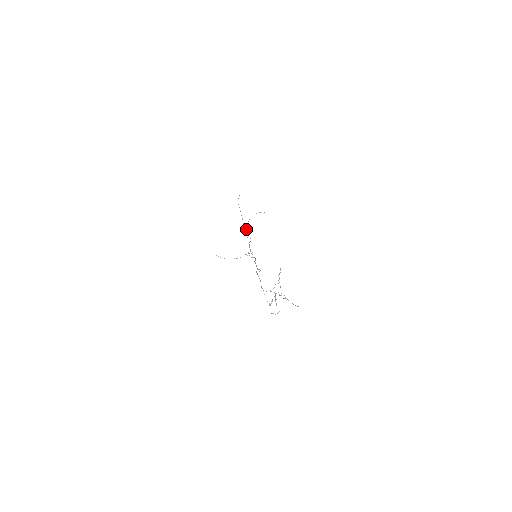
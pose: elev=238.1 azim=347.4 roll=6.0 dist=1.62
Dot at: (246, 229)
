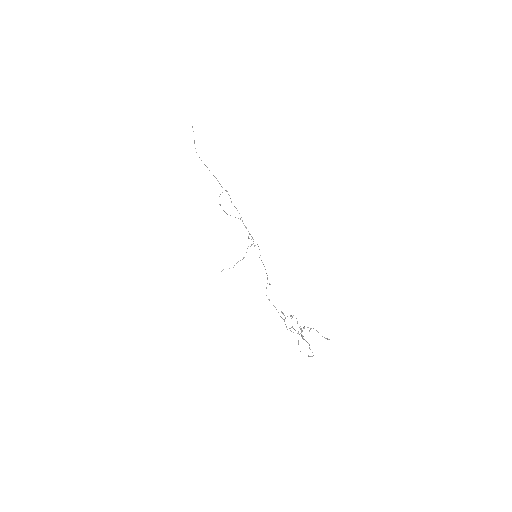
Dot at: occluded
